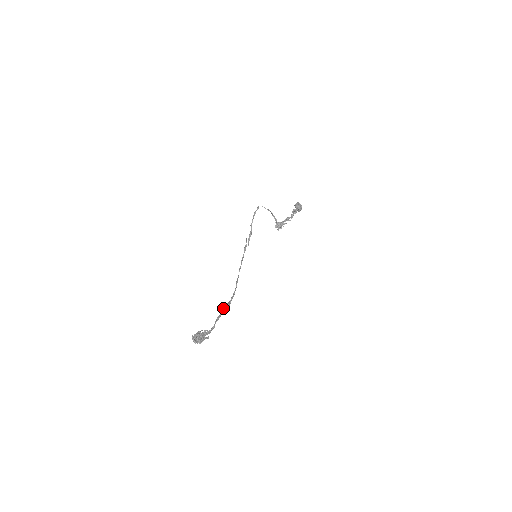
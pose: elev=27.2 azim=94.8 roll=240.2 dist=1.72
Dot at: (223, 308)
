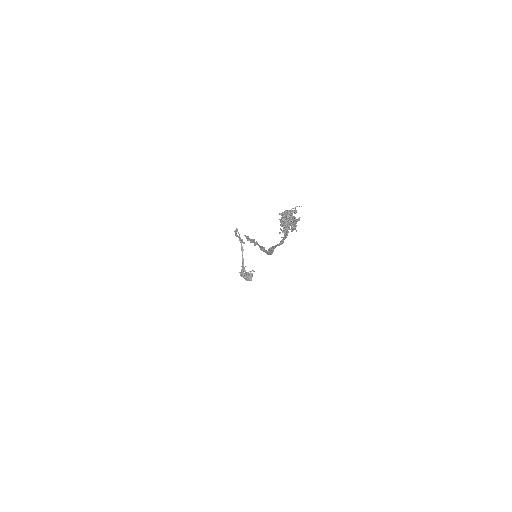
Dot at: (270, 248)
